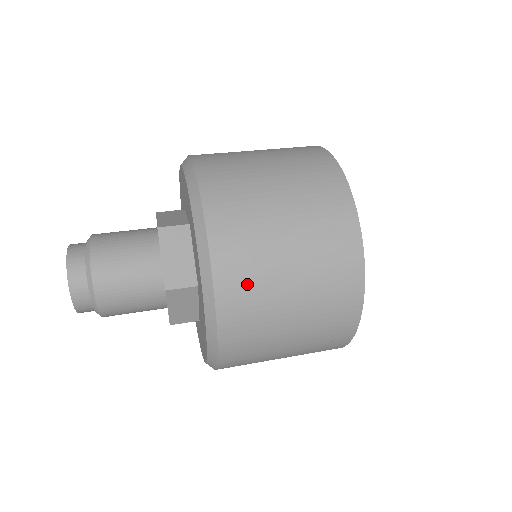
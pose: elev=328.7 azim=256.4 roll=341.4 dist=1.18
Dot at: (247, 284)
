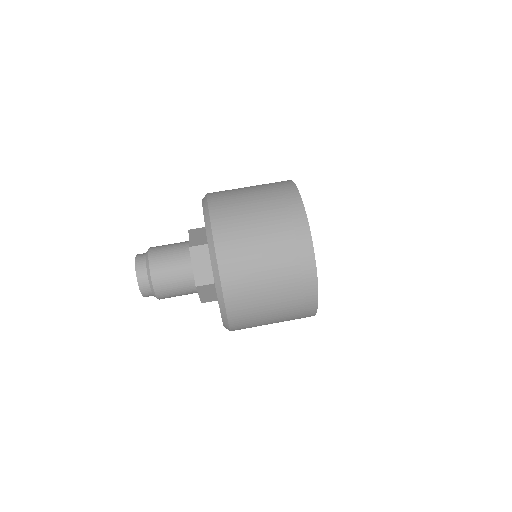
Dot at: occluded
